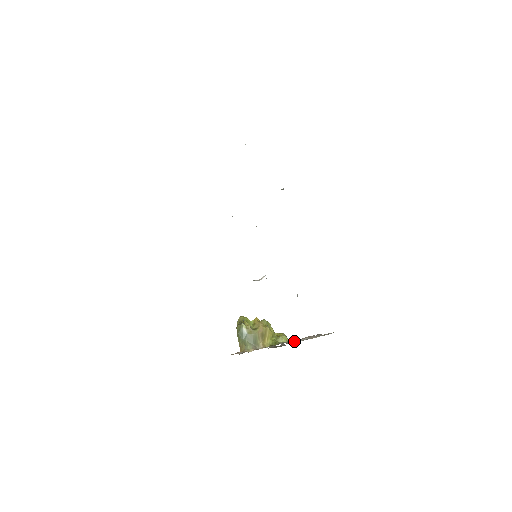
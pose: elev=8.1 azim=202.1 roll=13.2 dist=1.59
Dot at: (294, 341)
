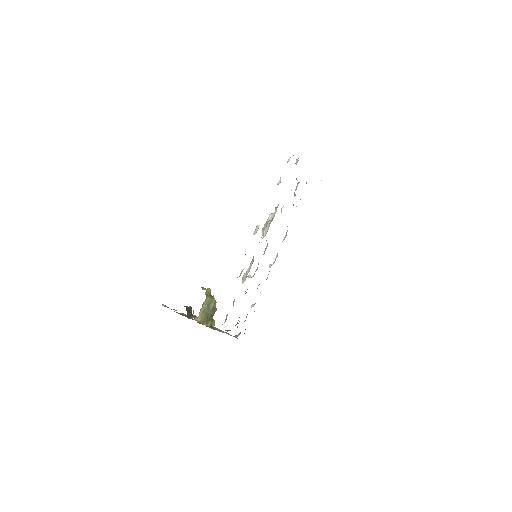
Dot at: occluded
